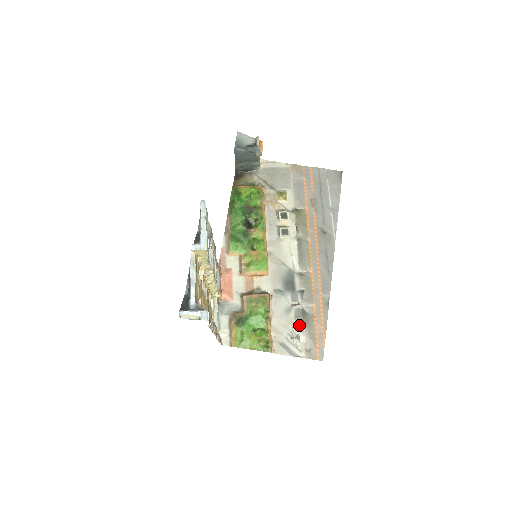
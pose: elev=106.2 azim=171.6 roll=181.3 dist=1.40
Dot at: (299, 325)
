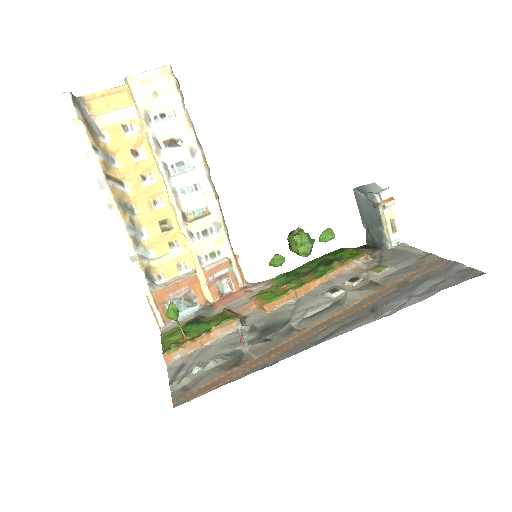
Dot at: (216, 359)
